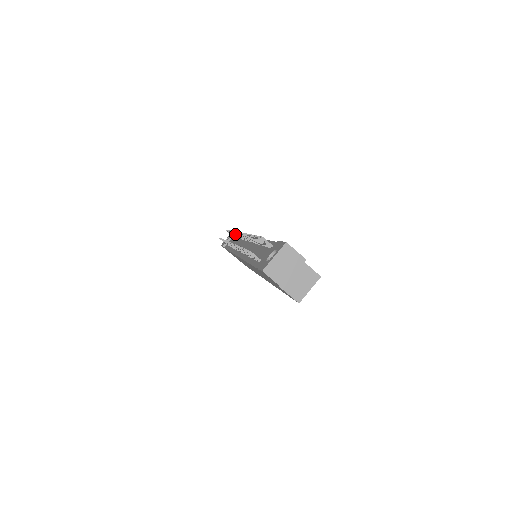
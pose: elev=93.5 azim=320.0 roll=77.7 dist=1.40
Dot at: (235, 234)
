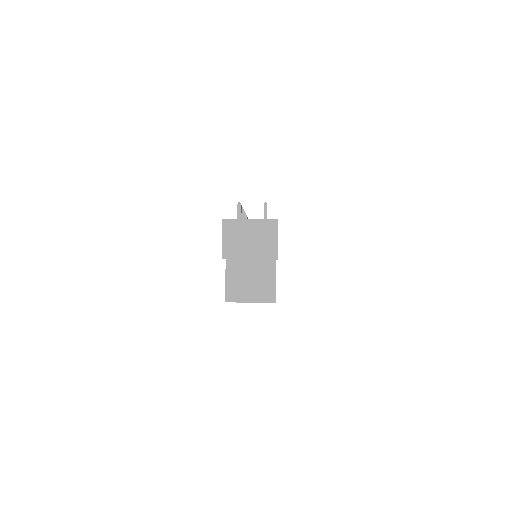
Dot at: occluded
